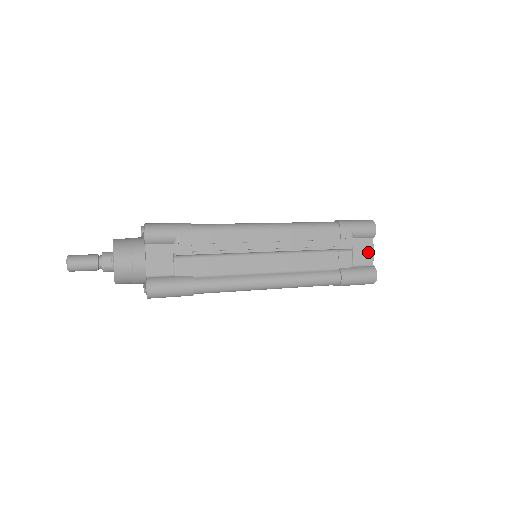
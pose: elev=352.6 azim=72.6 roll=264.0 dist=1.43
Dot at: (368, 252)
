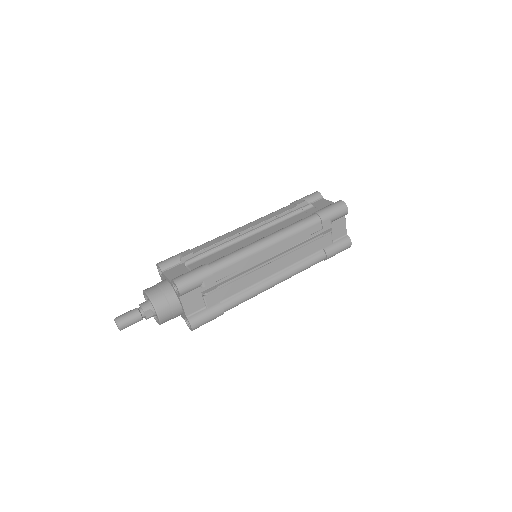
Dot at: (342, 227)
